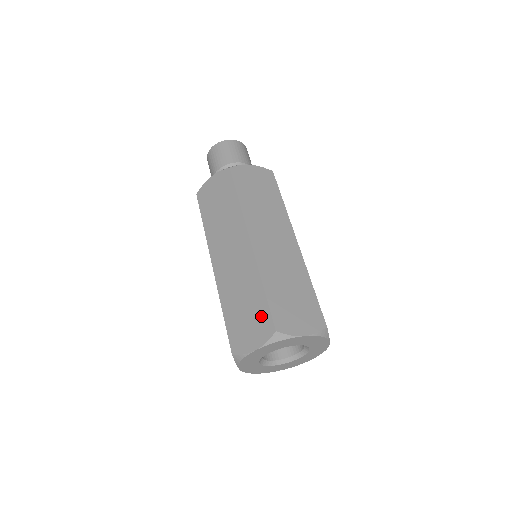
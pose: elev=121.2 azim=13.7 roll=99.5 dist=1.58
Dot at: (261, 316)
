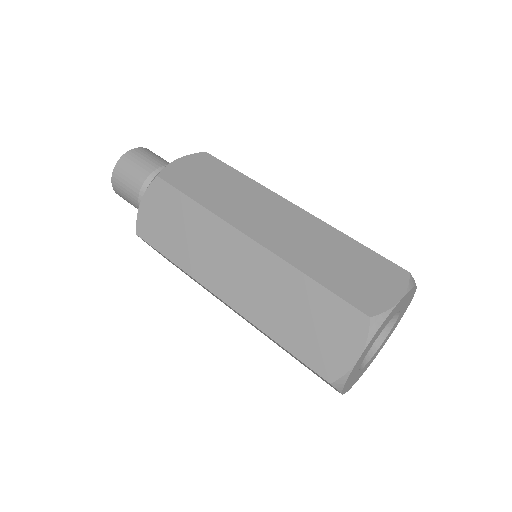
Dot at: (377, 265)
